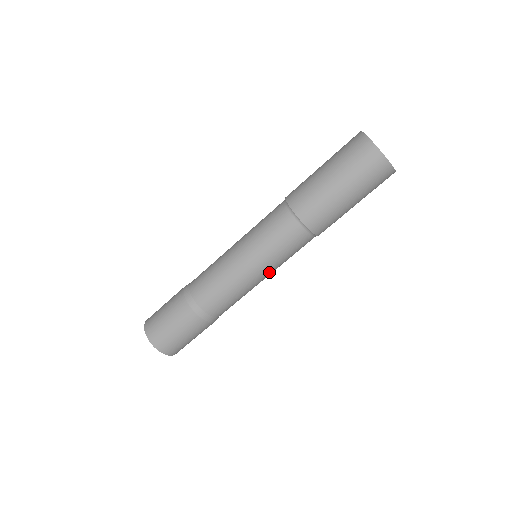
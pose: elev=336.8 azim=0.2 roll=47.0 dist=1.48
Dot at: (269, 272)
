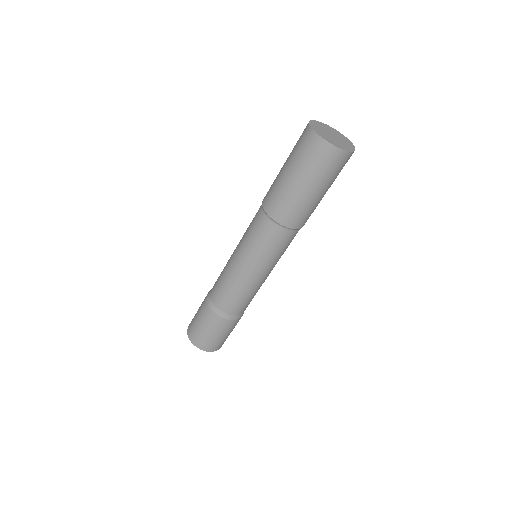
Dot at: (271, 269)
